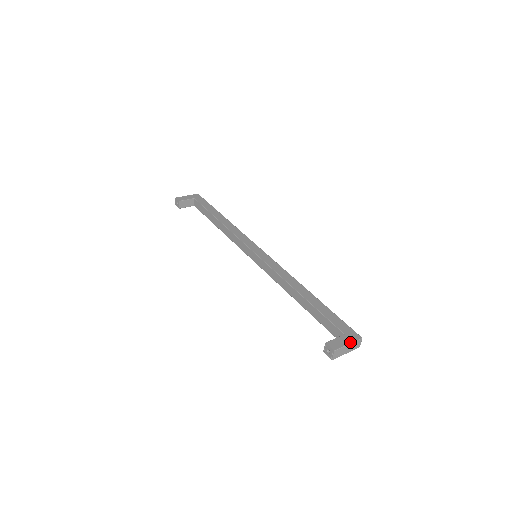
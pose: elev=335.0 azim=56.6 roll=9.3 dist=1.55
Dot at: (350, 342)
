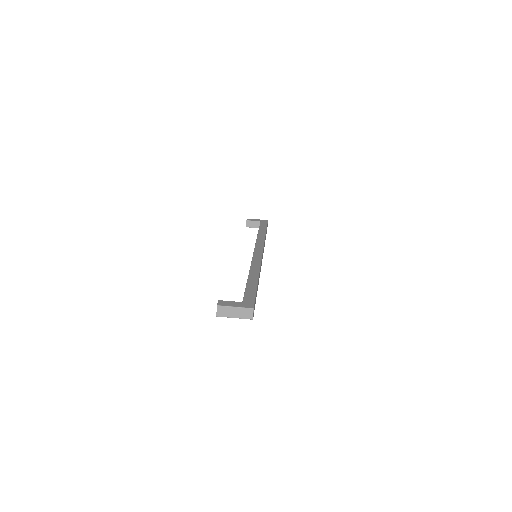
Dot at: (238, 306)
